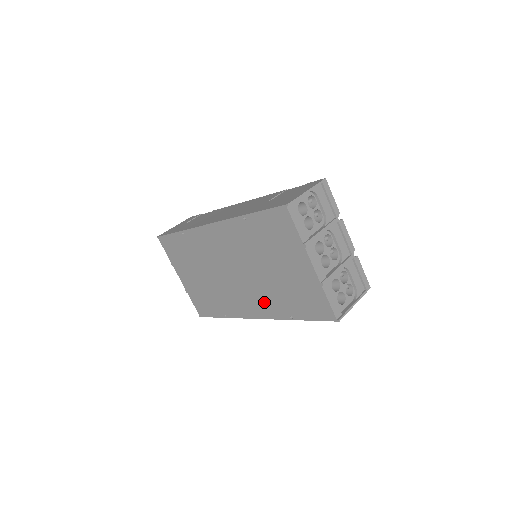
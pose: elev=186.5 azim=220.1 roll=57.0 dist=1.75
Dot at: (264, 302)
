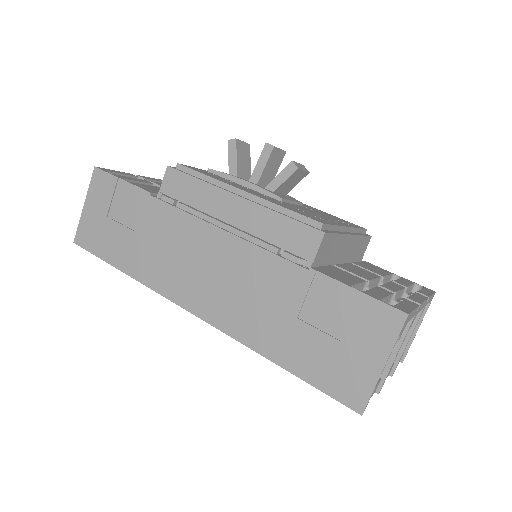
Dot at: occluded
